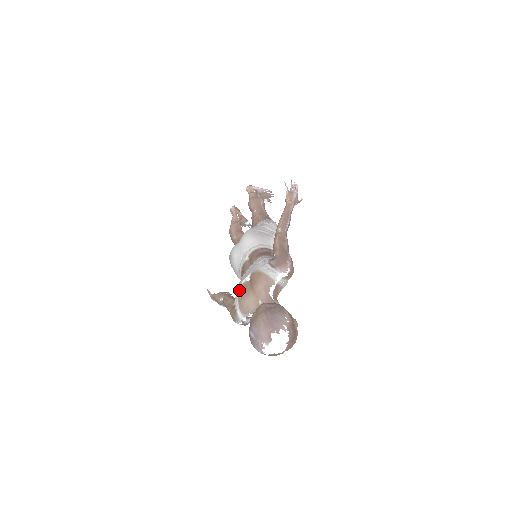
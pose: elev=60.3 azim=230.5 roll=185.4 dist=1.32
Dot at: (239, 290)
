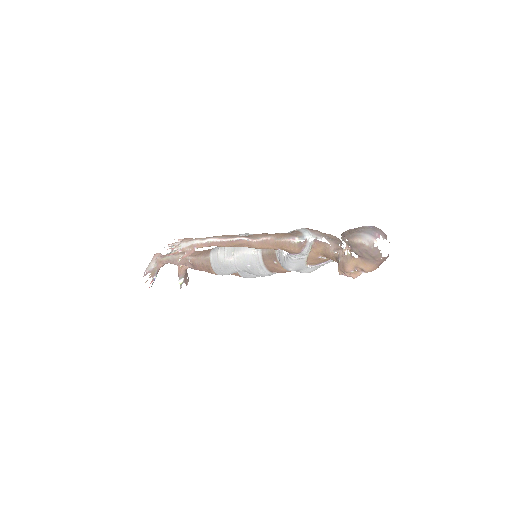
Dot at: (306, 228)
